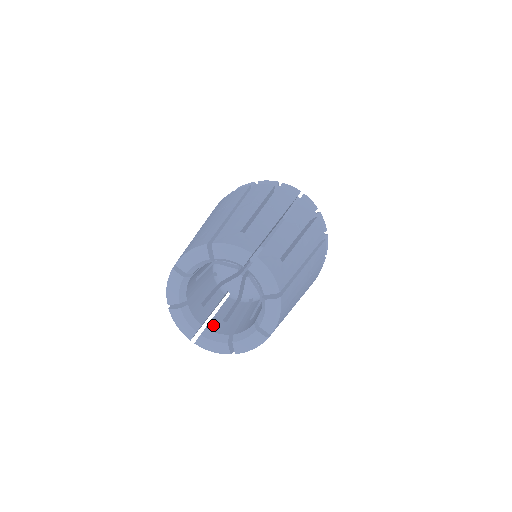
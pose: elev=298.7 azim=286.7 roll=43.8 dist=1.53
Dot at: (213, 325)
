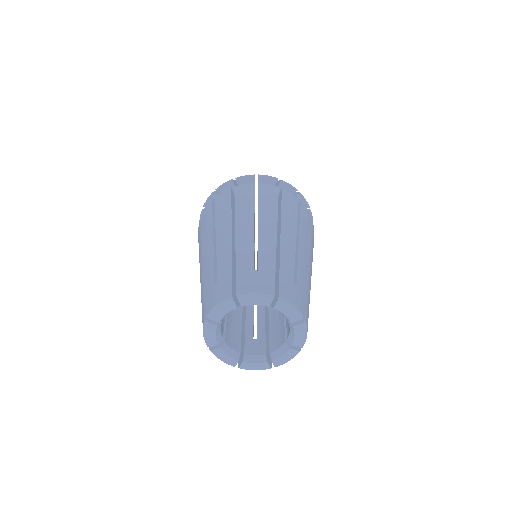
Dot at: (248, 347)
